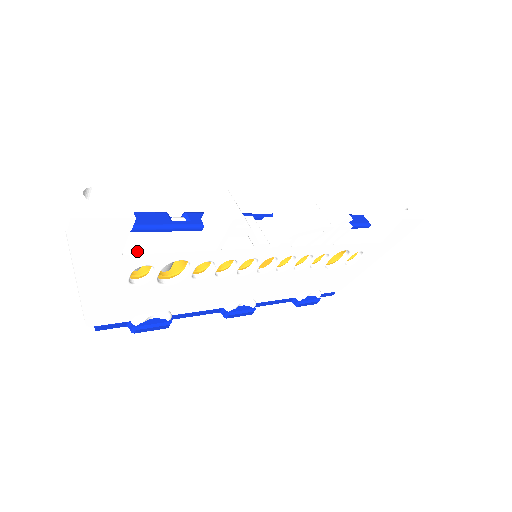
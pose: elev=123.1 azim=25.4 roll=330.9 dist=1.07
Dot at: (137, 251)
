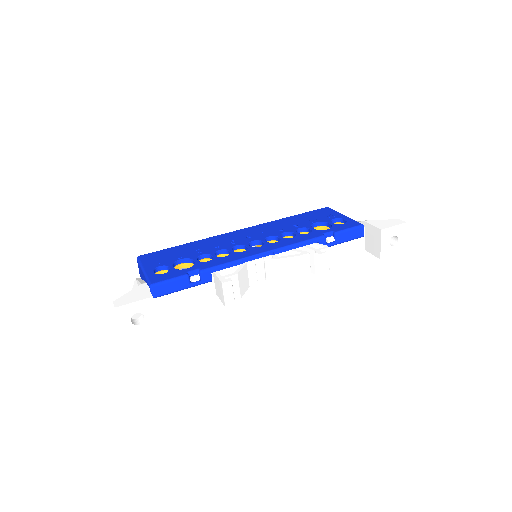
Dot at: (164, 308)
